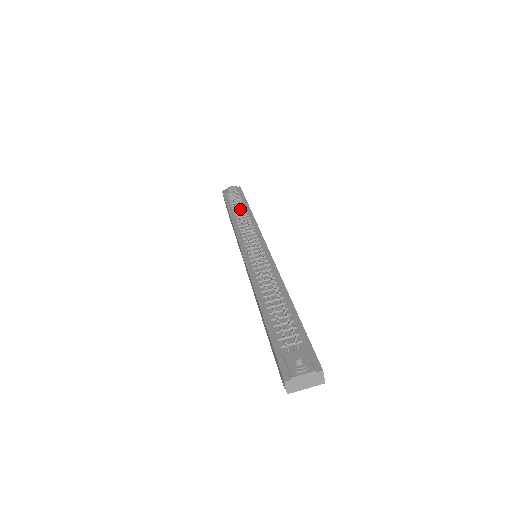
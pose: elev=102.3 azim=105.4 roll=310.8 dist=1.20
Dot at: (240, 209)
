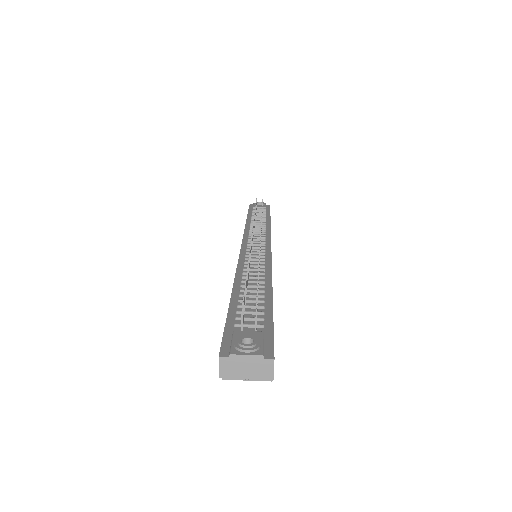
Dot at: (260, 218)
